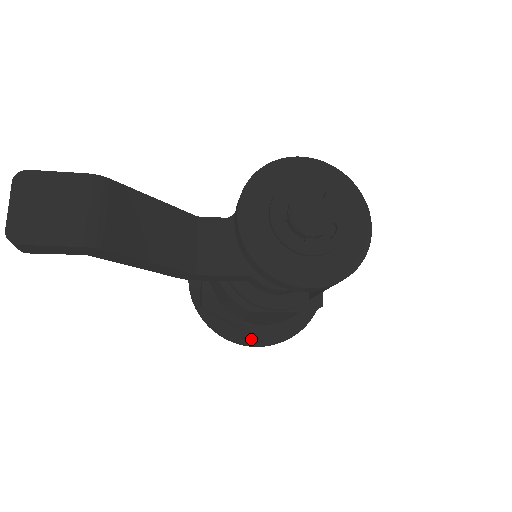
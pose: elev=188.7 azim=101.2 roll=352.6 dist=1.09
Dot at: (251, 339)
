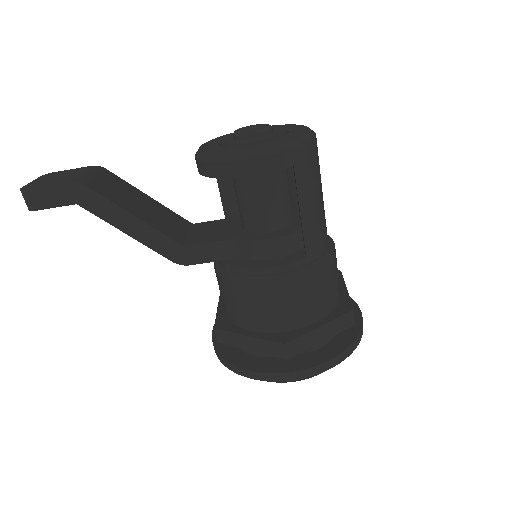
Dot at: (278, 368)
